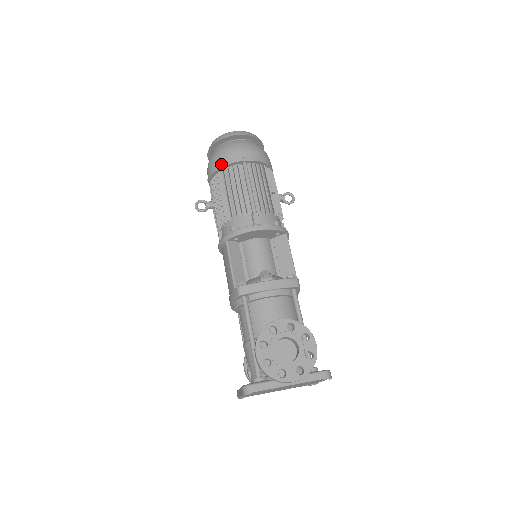
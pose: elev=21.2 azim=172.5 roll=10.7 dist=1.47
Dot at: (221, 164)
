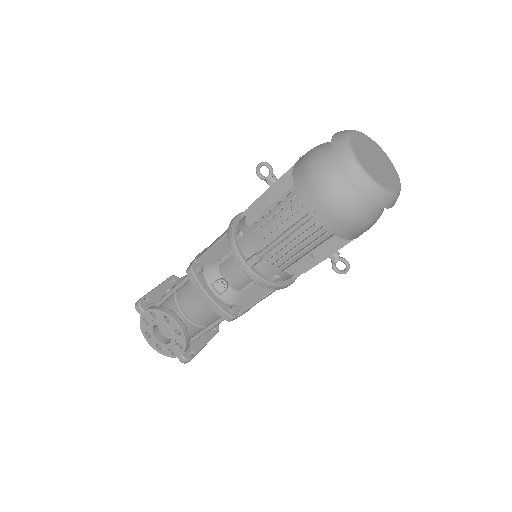
Dot at: (298, 181)
